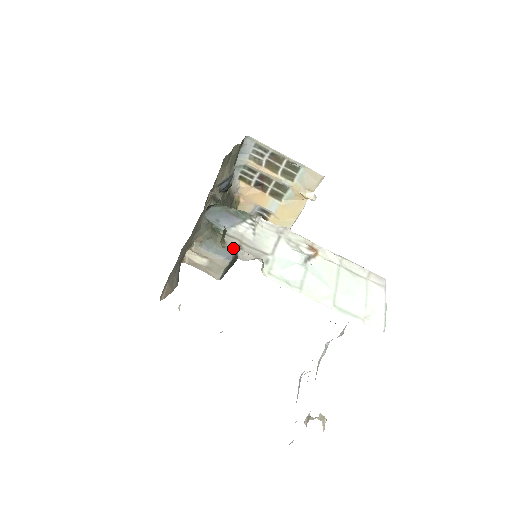
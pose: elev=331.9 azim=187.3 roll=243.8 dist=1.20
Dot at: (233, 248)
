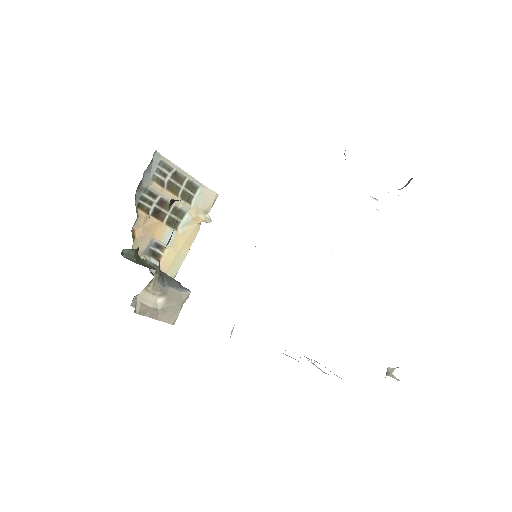
Dot at: occluded
